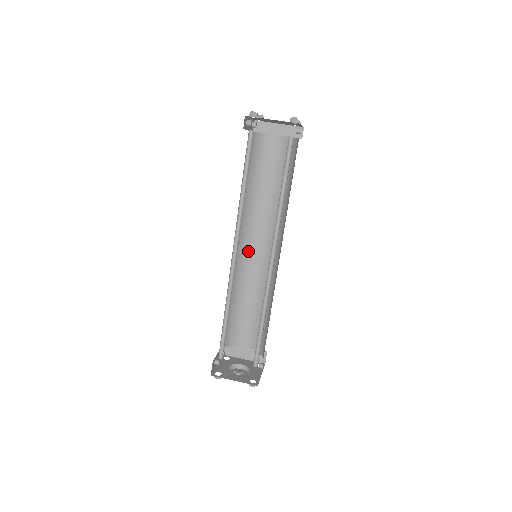
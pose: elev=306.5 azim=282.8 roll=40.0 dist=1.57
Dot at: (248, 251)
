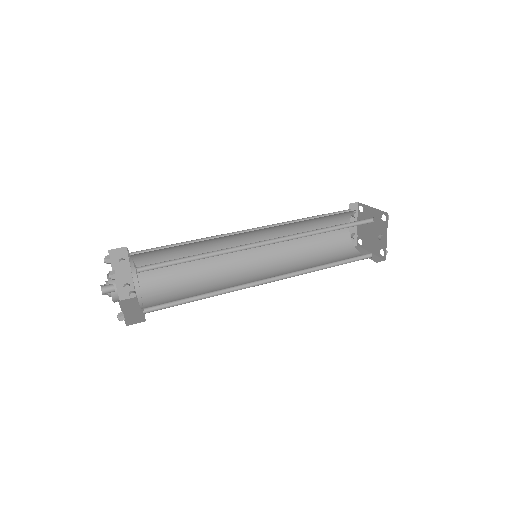
Dot at: (251, 272)
